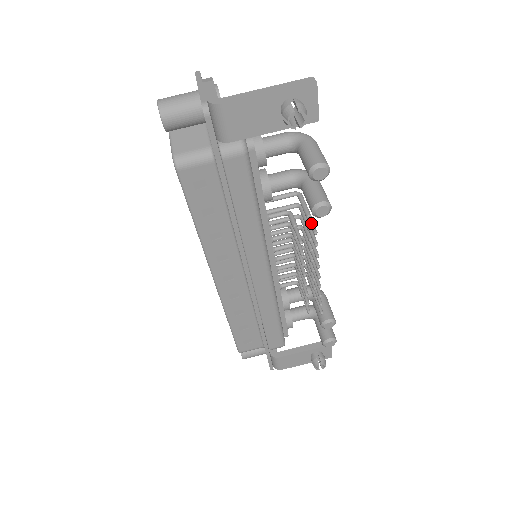
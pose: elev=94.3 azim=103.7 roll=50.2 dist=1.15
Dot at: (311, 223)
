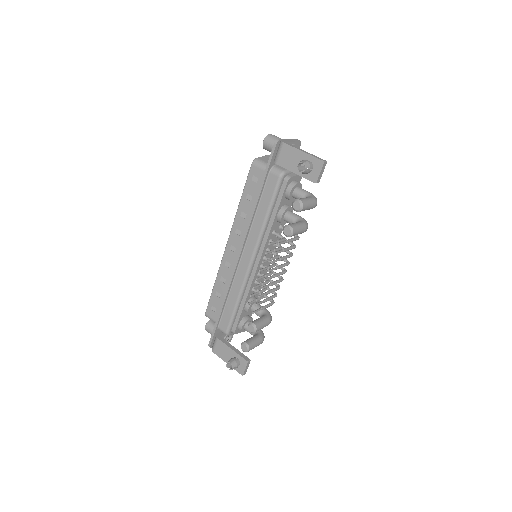
Dot at: (283, 241)
